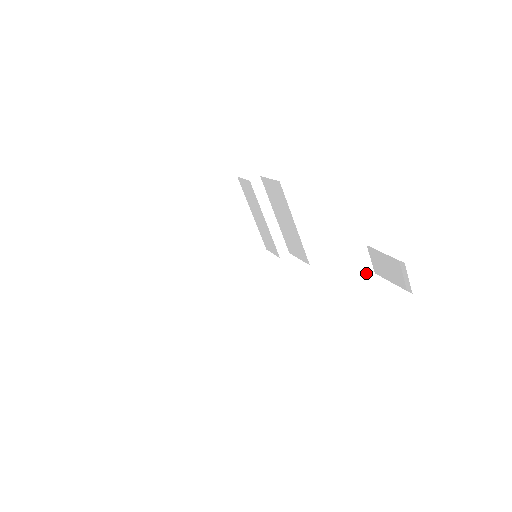
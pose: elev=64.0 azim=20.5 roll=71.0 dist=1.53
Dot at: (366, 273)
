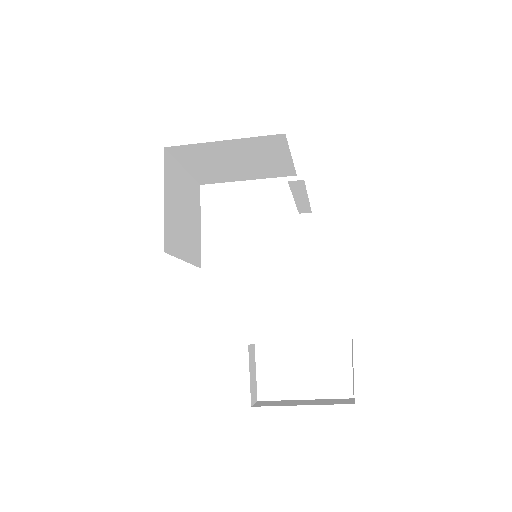
Dot at: occluded
